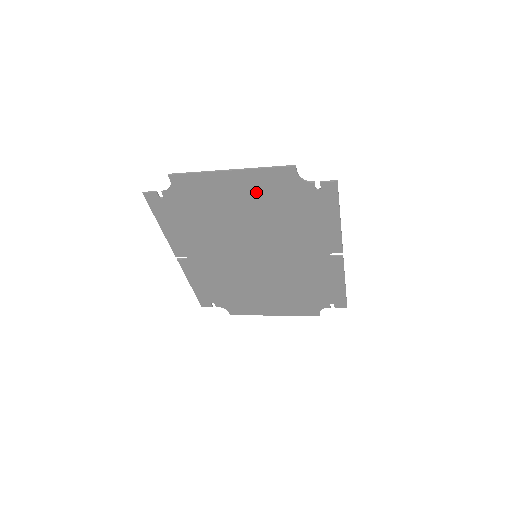
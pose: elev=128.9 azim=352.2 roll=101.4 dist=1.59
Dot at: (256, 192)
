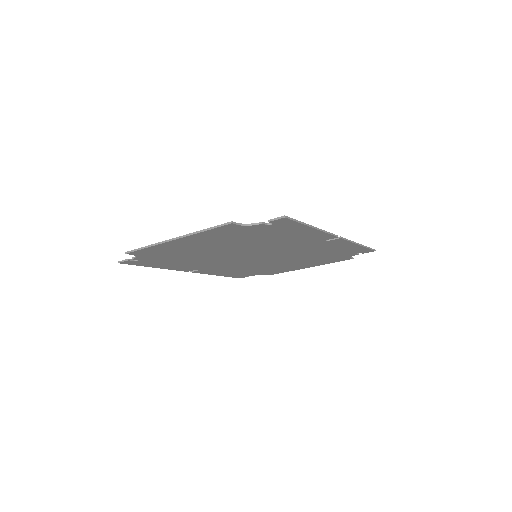
Dot at: (213, 240)
